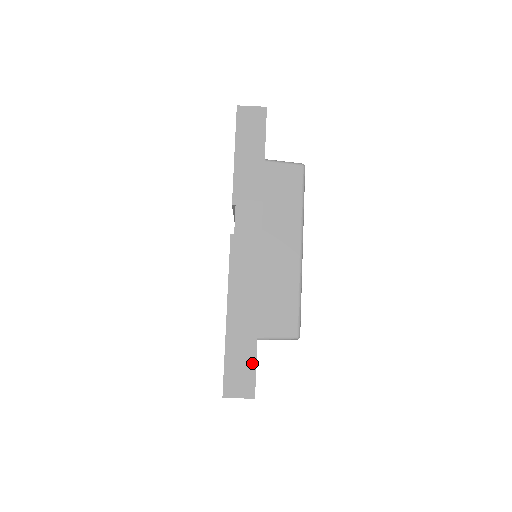
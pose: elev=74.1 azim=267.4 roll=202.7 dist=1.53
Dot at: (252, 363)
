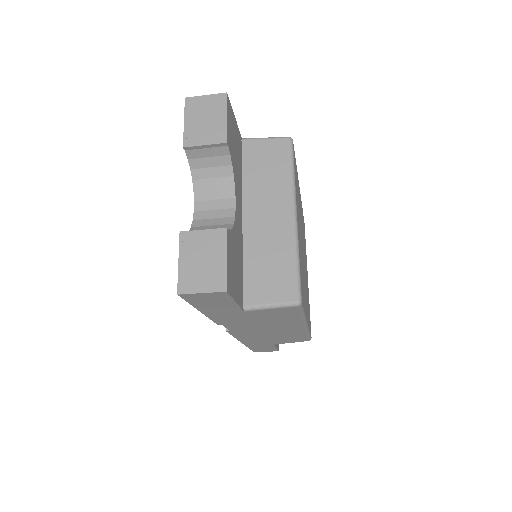
Dot at: (272, 348)
